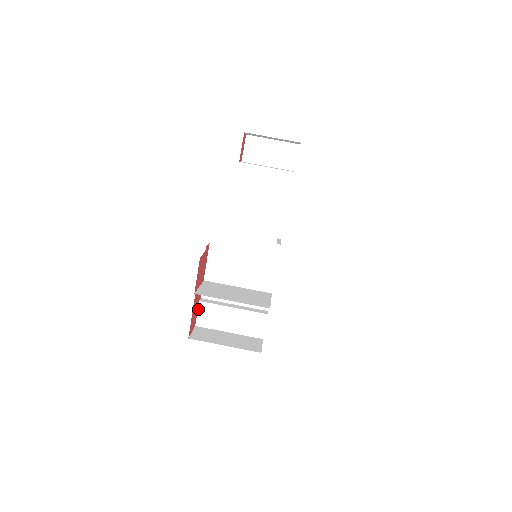
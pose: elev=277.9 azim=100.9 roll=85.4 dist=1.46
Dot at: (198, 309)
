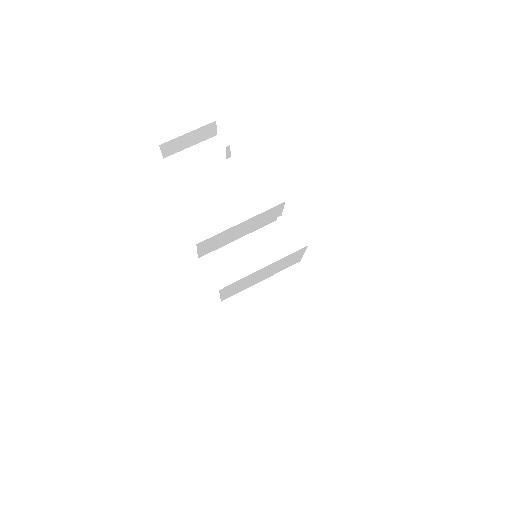
Dot at: (238, 333)
